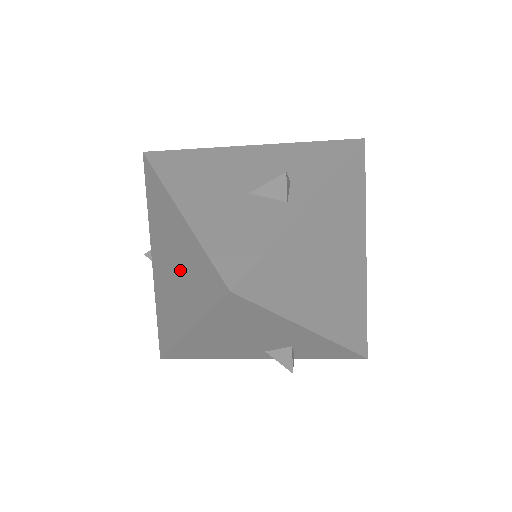
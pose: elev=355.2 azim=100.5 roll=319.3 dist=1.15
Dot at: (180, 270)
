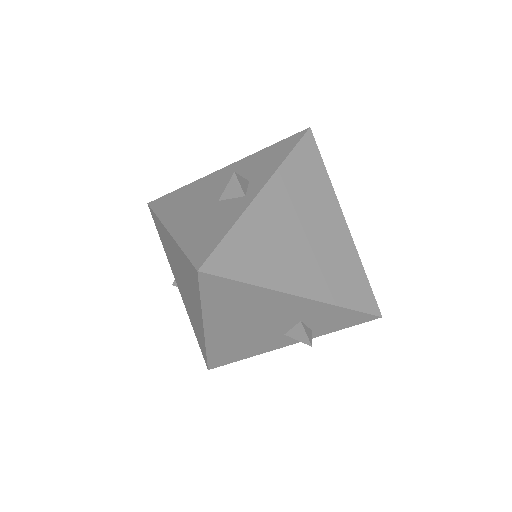
Dot at: (184, 280)
